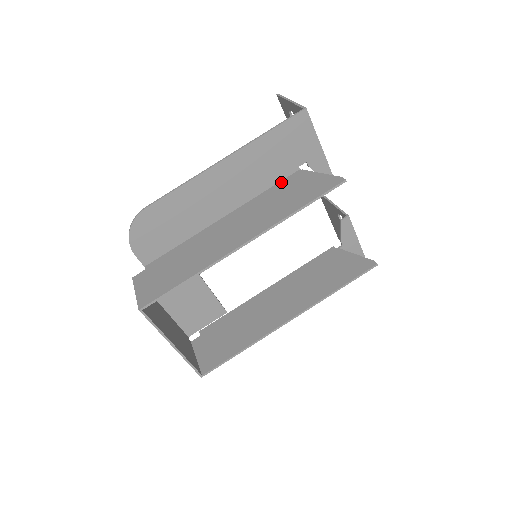
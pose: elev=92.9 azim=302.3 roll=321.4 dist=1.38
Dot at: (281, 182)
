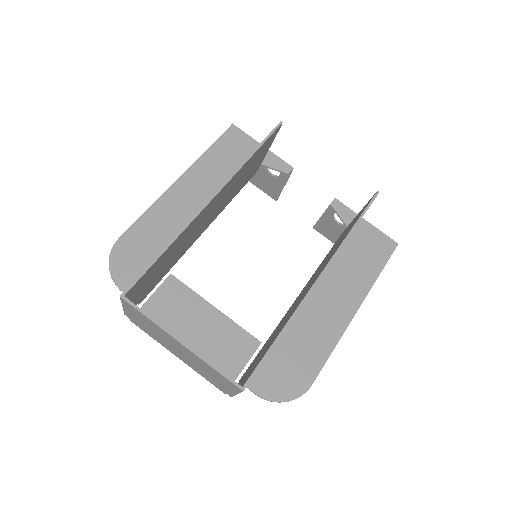
Dot at: occluded
